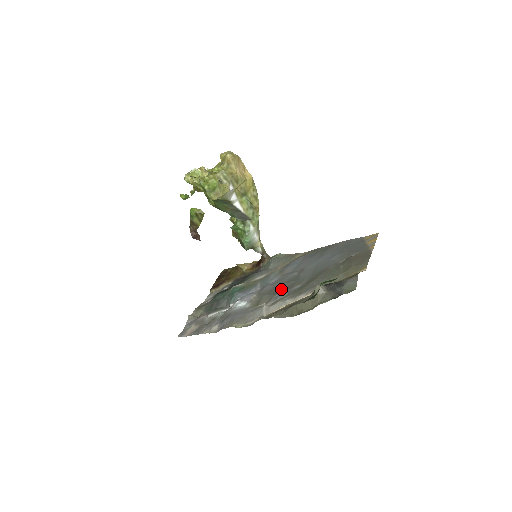
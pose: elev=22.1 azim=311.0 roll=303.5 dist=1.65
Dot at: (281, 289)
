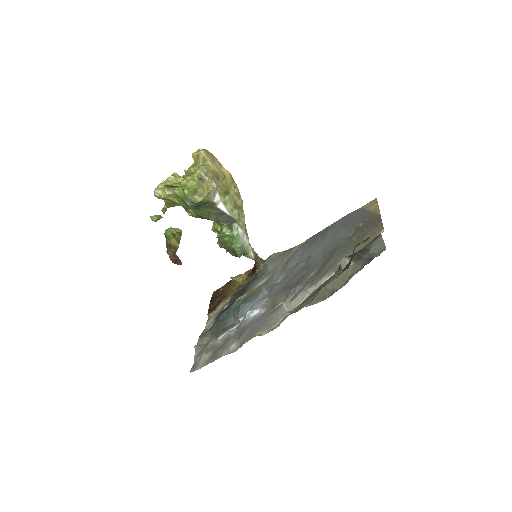
Dot at: (294, 282)
